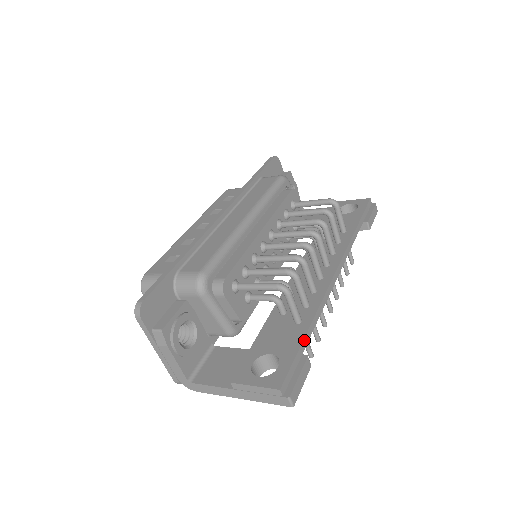
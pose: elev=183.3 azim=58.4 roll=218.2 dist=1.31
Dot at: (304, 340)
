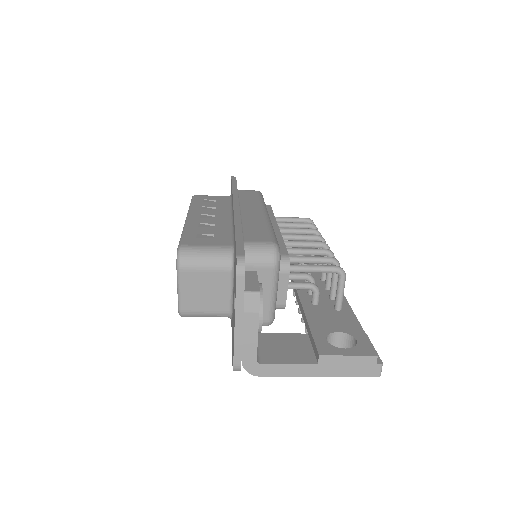
Dot at: (358, 321)
